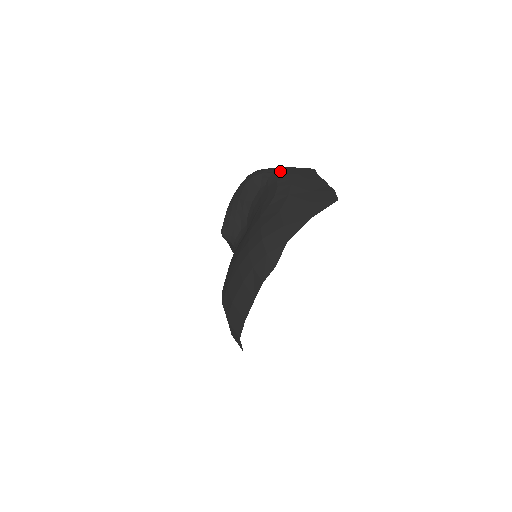
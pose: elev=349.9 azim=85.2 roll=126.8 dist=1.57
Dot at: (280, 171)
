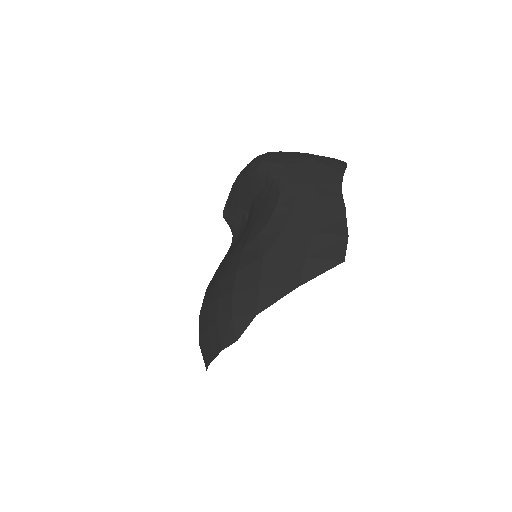
Dot at: (292, 172)
